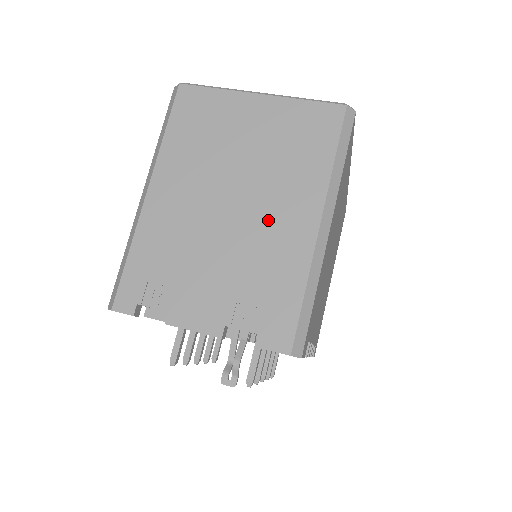
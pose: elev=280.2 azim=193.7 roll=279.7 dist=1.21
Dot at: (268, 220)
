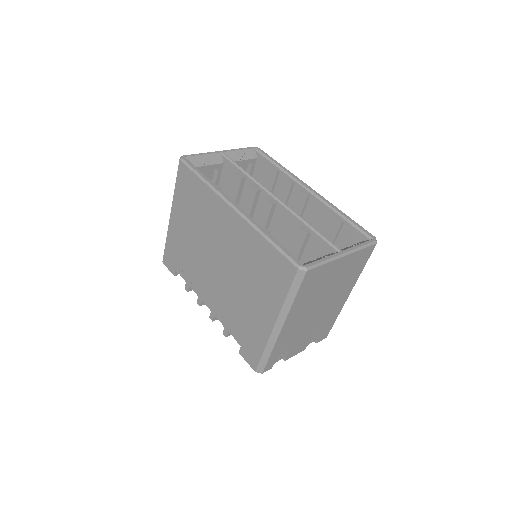
Dot at: (332, 305)
